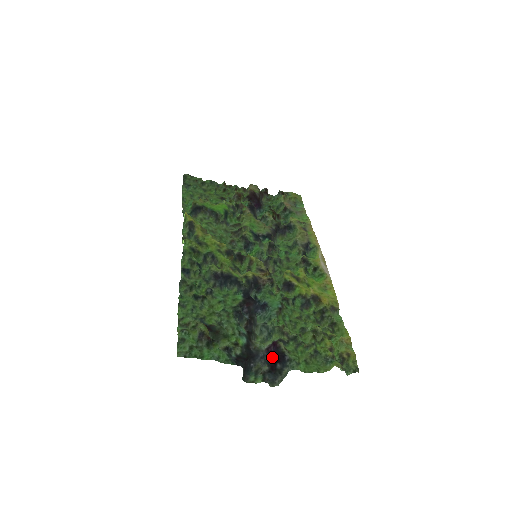
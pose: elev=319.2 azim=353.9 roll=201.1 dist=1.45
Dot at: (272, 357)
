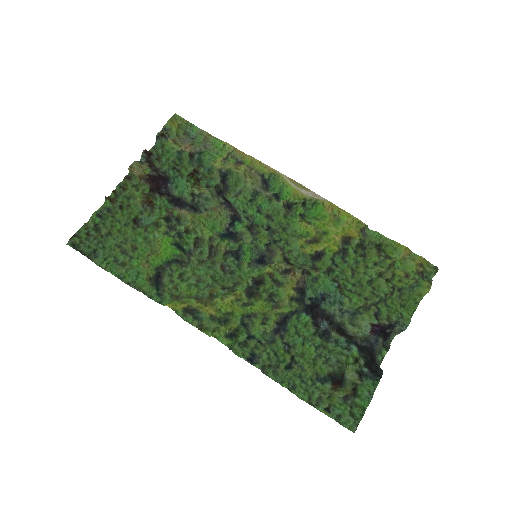
Dot at: (381, 333)
